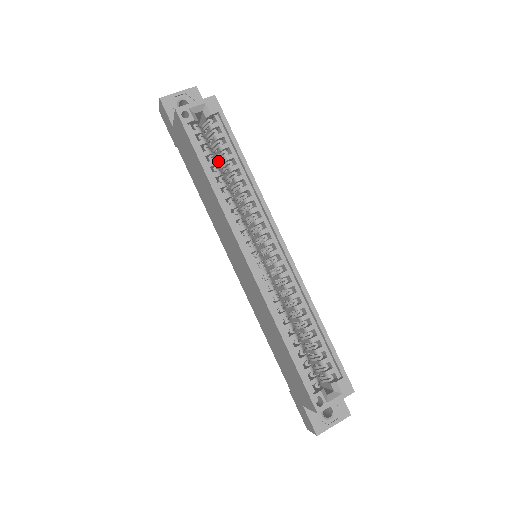
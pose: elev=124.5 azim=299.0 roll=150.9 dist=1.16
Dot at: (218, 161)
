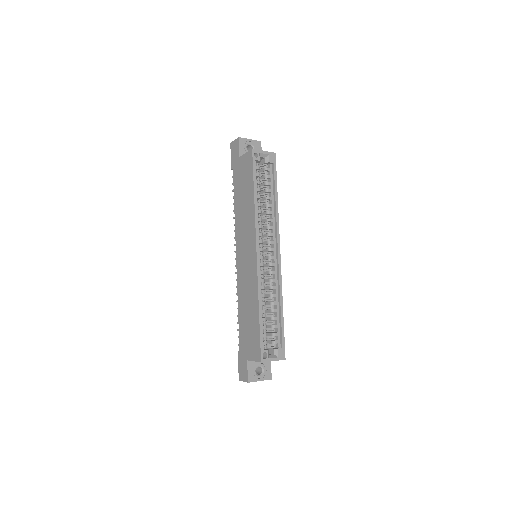
Dot at: occluded
